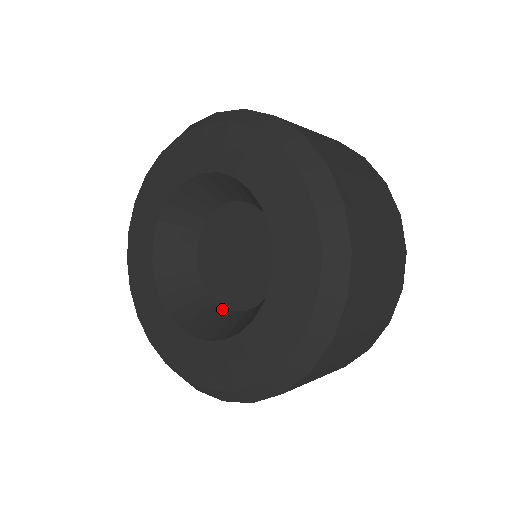
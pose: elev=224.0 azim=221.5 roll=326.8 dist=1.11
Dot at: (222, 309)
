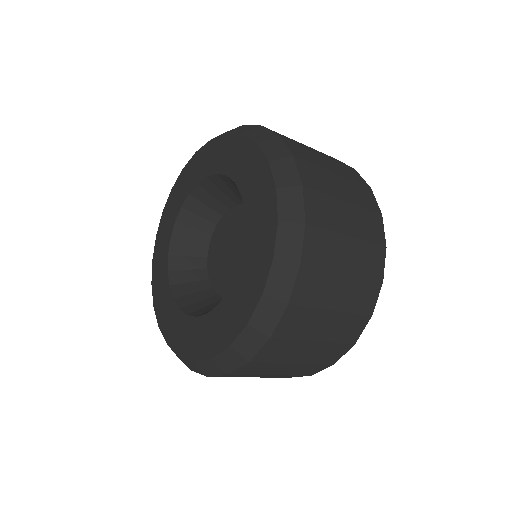
Dot at: (209, 287)
